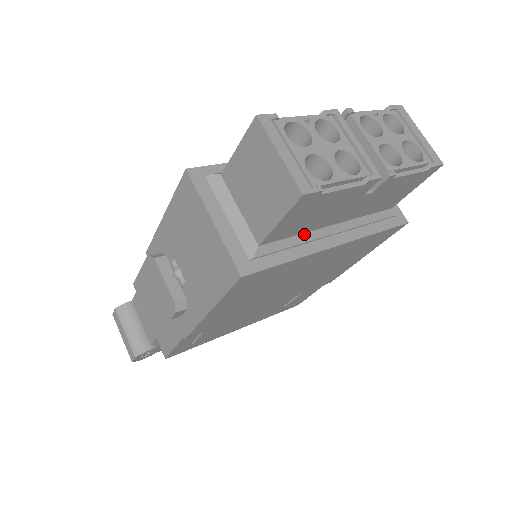
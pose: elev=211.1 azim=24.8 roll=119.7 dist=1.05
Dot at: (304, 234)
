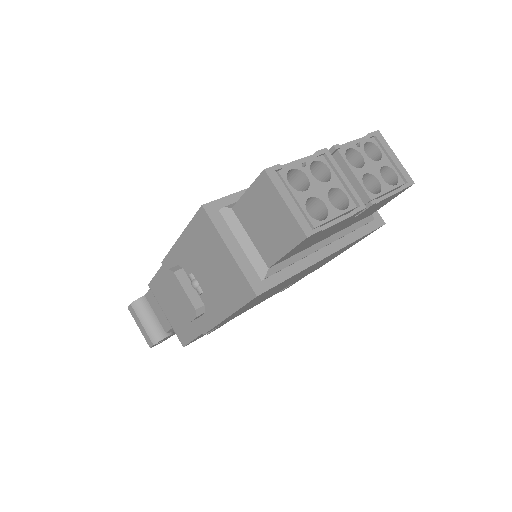
Dot at: (303, 251)
